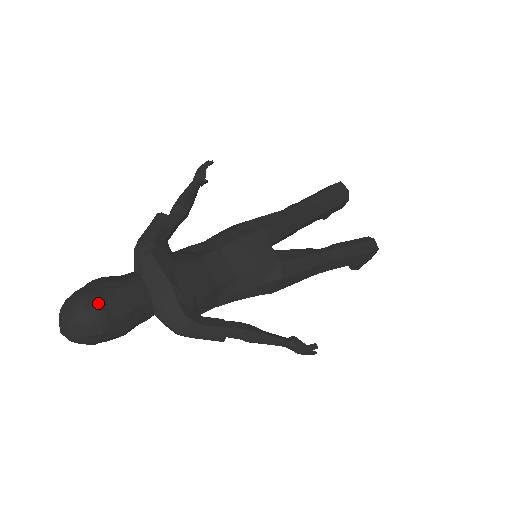
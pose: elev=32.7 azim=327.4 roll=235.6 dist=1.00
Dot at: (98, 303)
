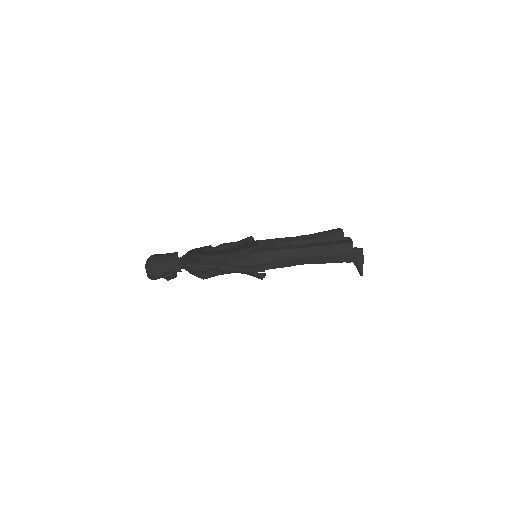
Dot at: (155, 255)
